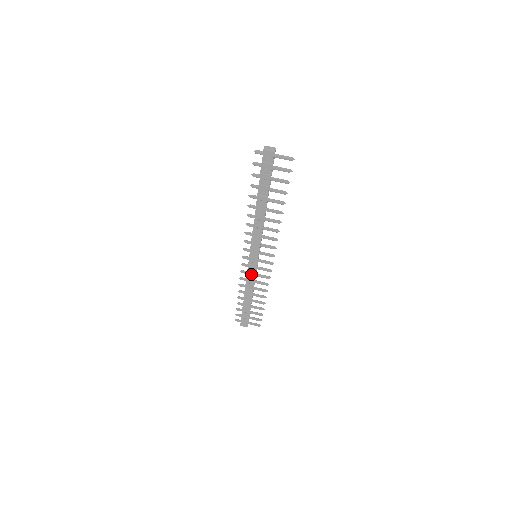
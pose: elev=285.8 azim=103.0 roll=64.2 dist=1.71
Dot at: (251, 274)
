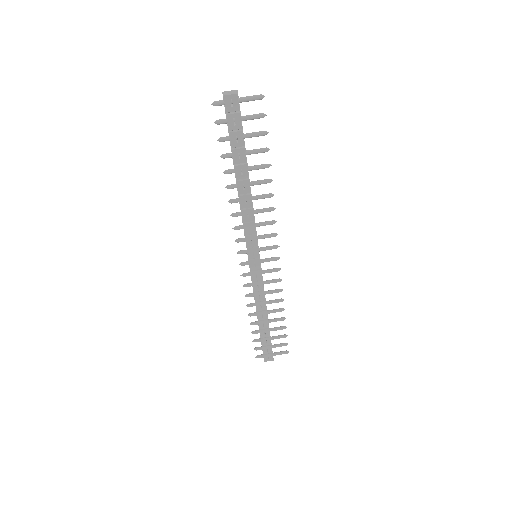
Dot at: (257, 283)
